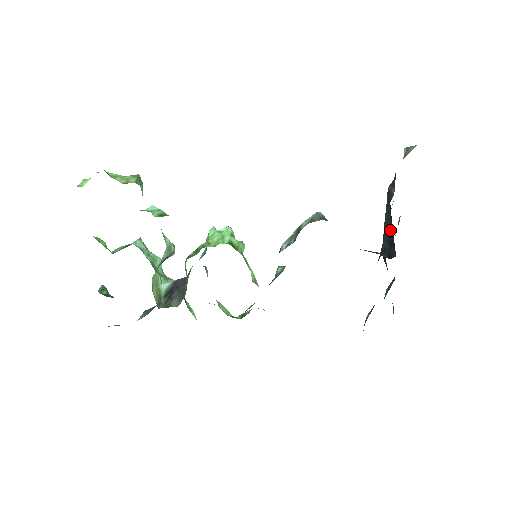
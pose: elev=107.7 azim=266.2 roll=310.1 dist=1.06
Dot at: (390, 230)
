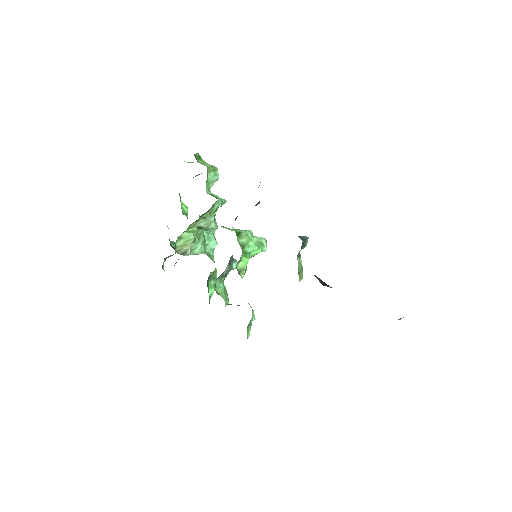
Dot at: occluded
